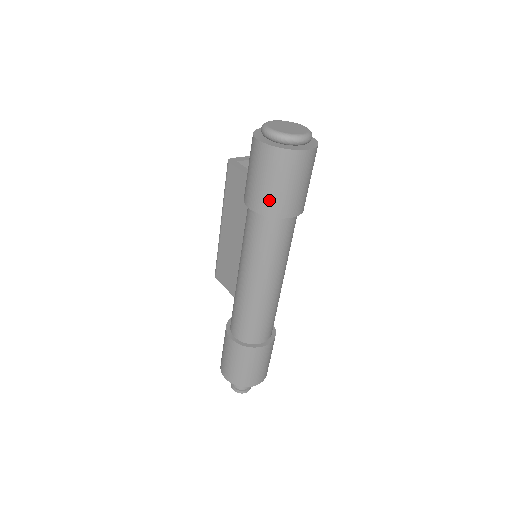
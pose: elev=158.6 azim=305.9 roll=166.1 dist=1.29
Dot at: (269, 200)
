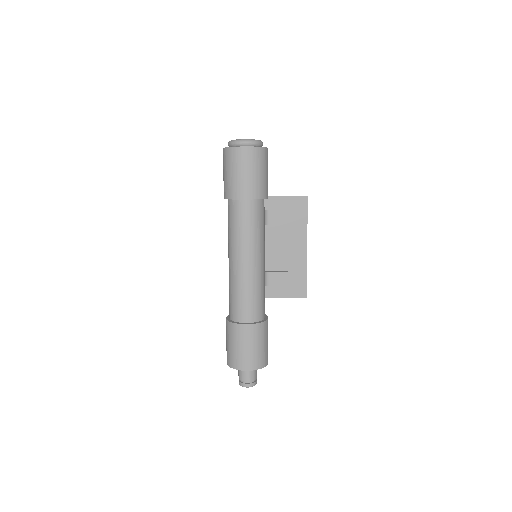
Dot at: (228, 186)
